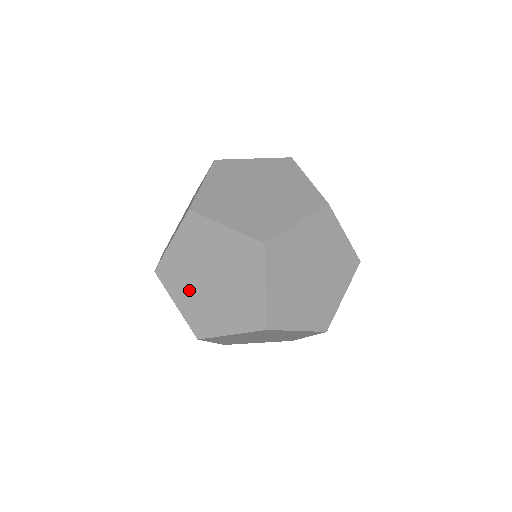
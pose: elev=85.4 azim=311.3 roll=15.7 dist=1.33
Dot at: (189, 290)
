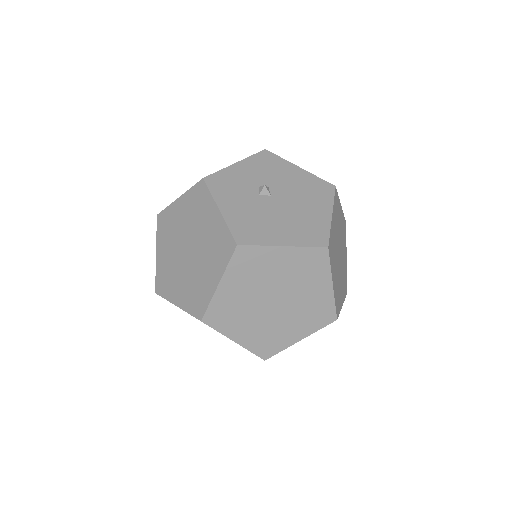
Dot at: occluded
